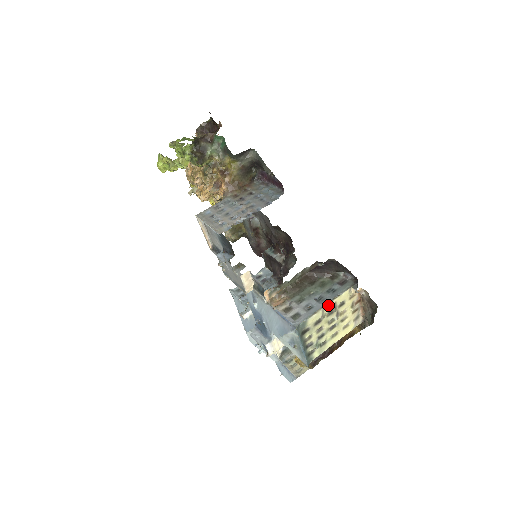
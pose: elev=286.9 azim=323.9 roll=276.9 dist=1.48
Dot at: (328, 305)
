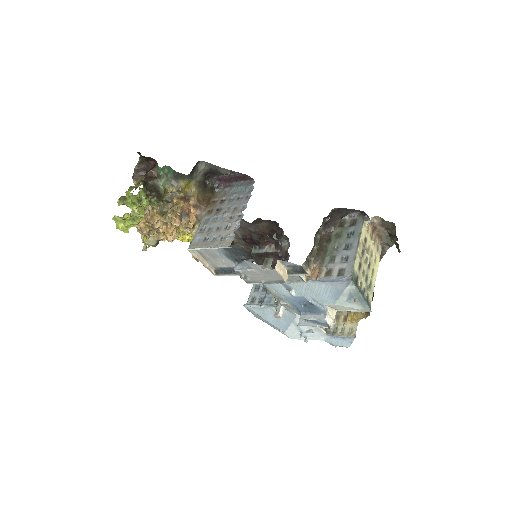
Dot at: (359, 246)
